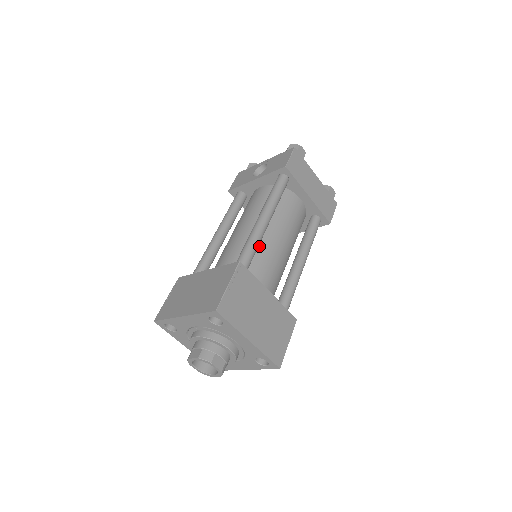
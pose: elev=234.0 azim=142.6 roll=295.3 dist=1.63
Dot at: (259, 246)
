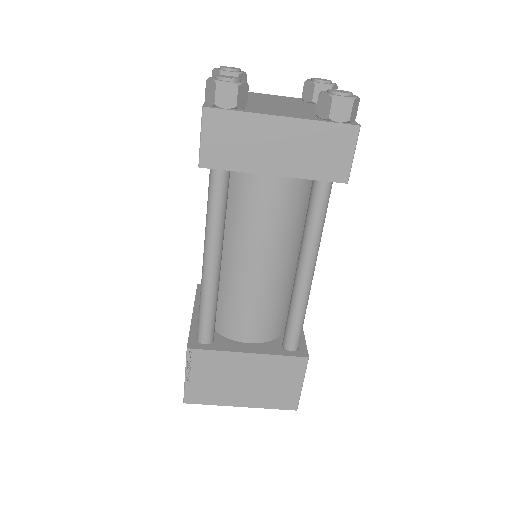
Dot at: (227, 285)
